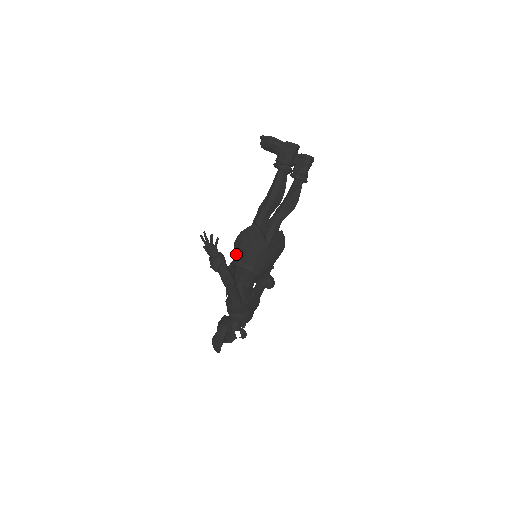
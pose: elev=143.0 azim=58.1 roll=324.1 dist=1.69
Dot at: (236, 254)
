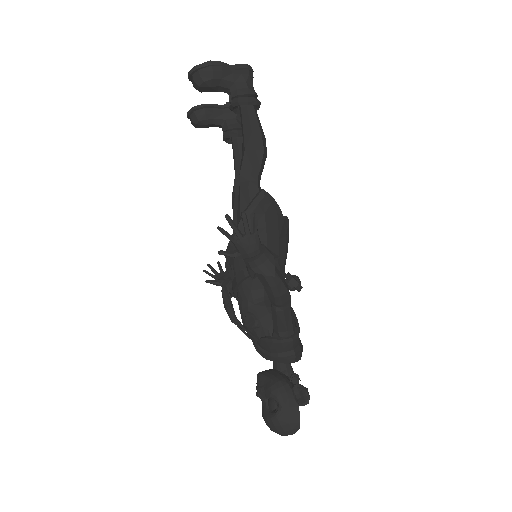
Dot at: occluded
